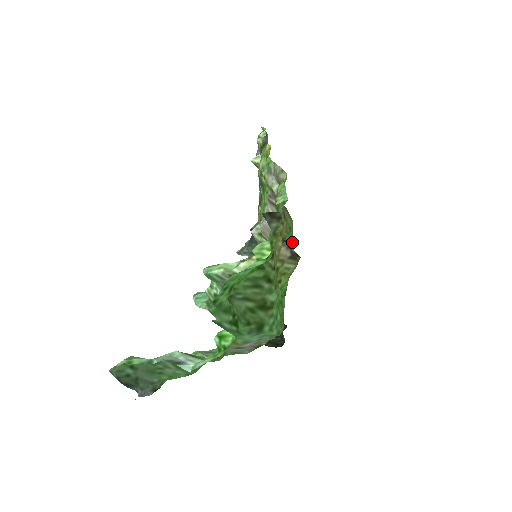
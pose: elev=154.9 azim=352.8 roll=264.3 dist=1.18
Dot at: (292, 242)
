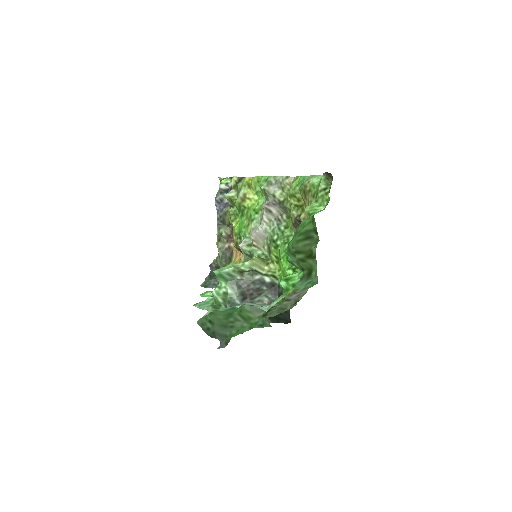
Dot at: occluded
